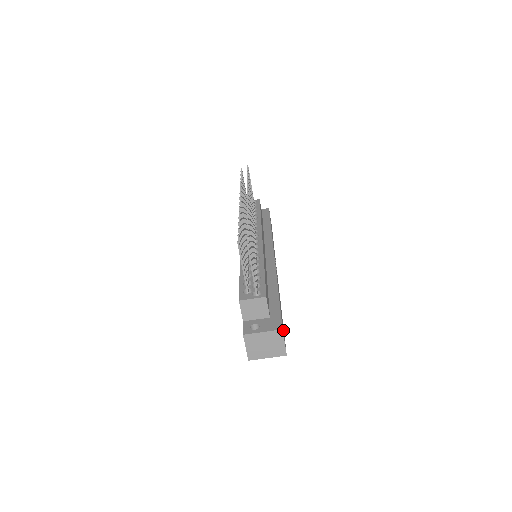
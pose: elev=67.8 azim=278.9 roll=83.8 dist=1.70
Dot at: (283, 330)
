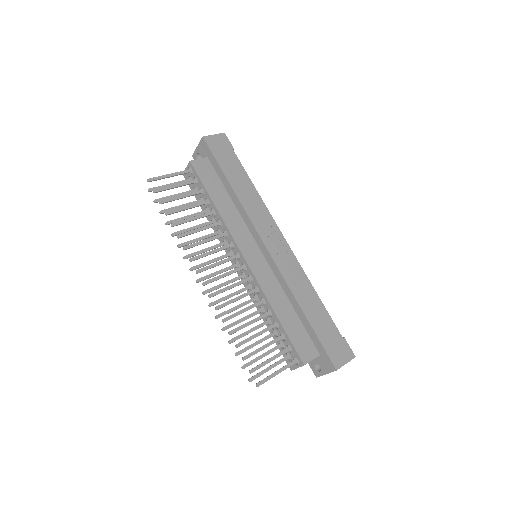
Dot at: (337, 344)
